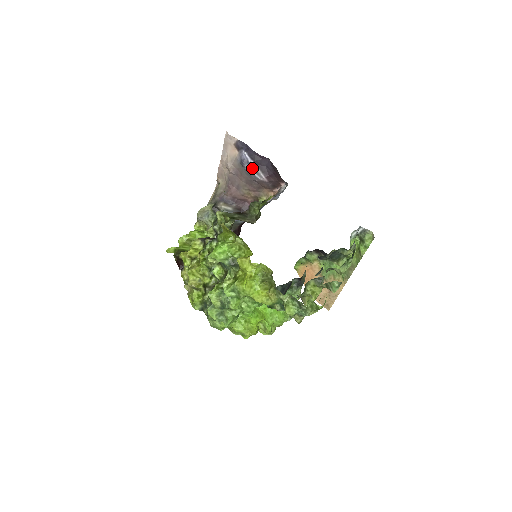
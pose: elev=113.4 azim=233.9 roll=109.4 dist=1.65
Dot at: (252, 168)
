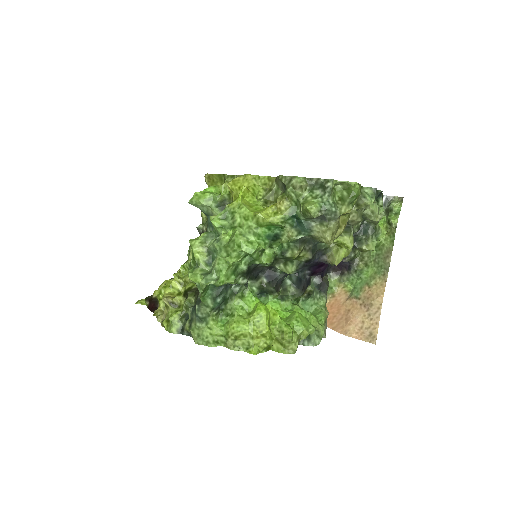
Dot at: occluded
